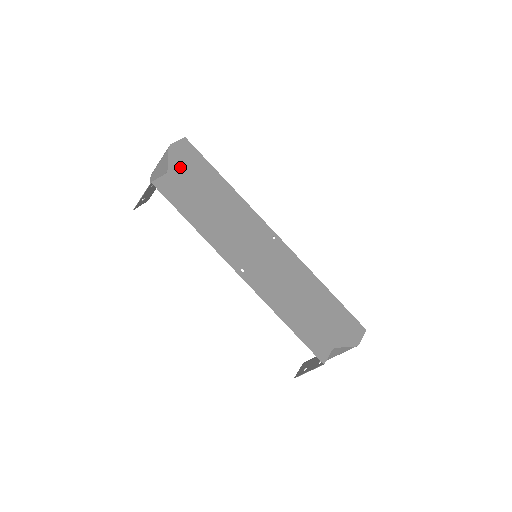
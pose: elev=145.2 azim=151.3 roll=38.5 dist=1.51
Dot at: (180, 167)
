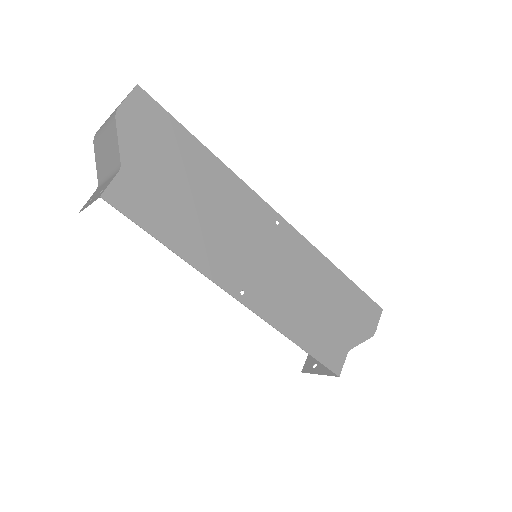
Dot at: (138, 149)
